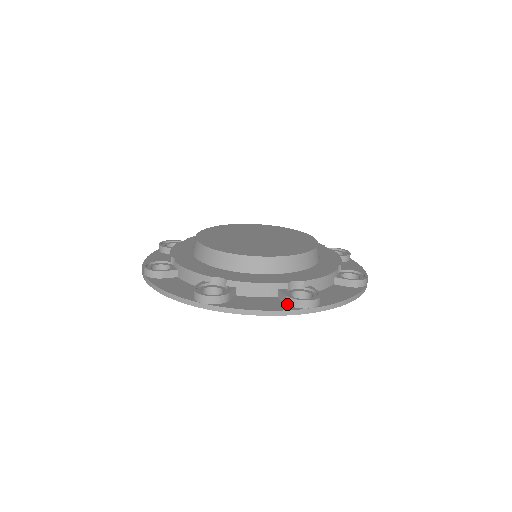
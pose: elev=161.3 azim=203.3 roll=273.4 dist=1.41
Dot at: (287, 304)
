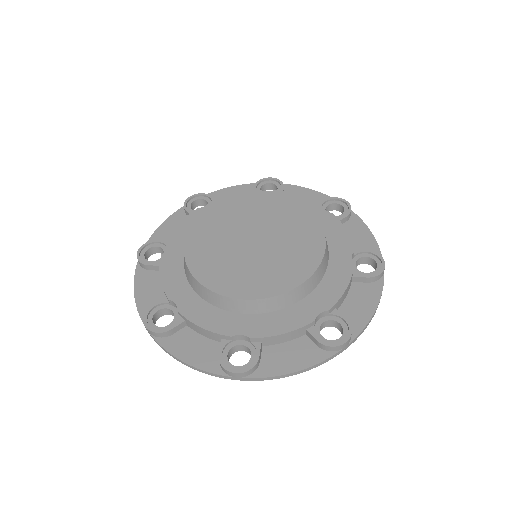
Dot at: (371, 282)
